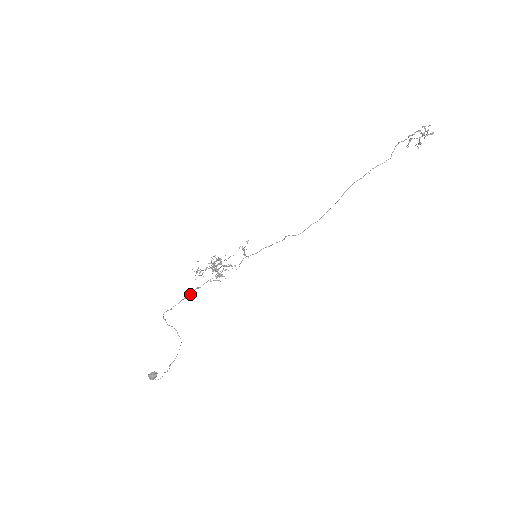
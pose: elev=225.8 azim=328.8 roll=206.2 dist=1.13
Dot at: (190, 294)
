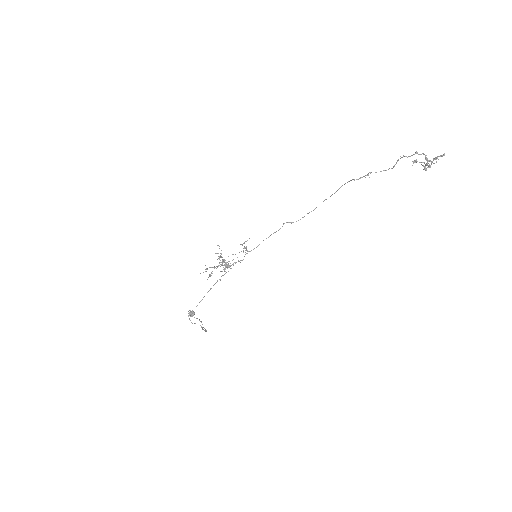
Dot at: occluded
